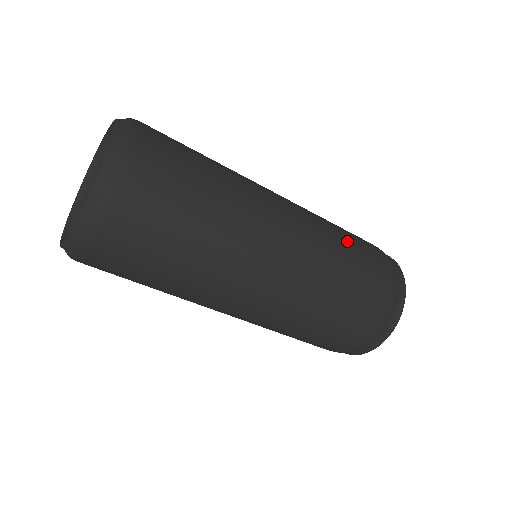
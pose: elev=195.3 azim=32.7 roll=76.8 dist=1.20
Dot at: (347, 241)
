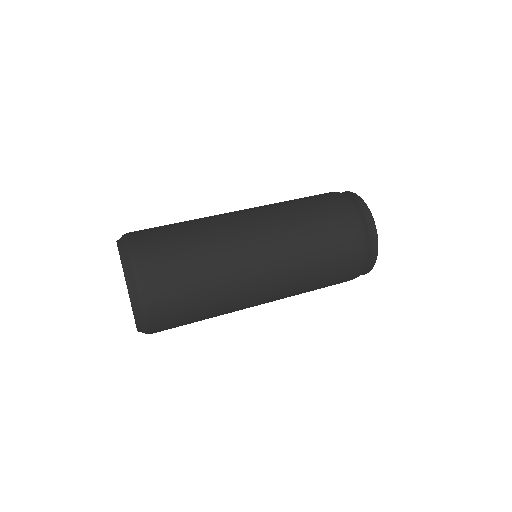
Dot at: (295, 200)
